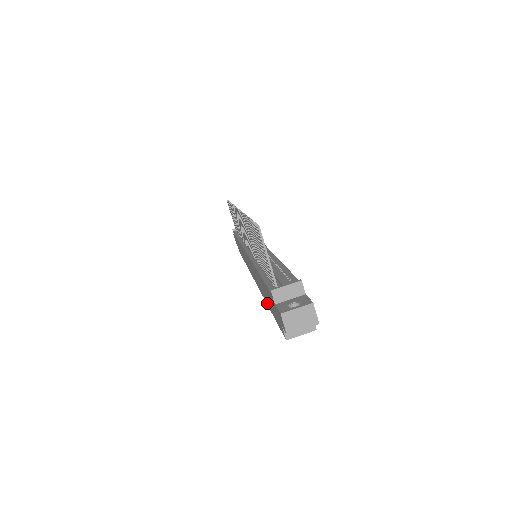
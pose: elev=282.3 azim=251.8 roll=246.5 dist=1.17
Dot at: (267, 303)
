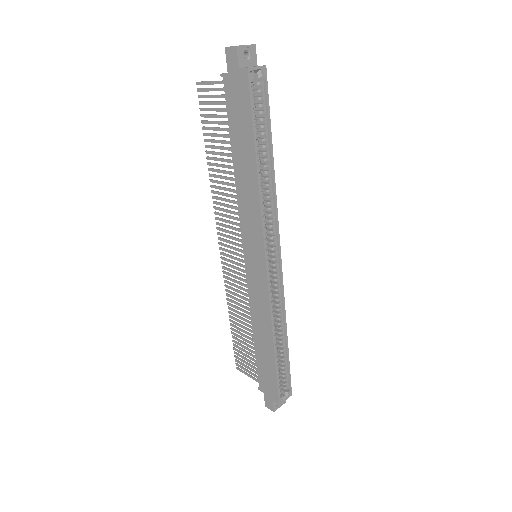
Dot at: (253, 163)
